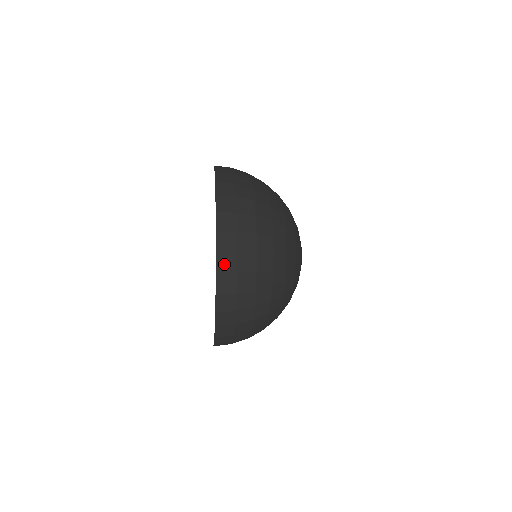
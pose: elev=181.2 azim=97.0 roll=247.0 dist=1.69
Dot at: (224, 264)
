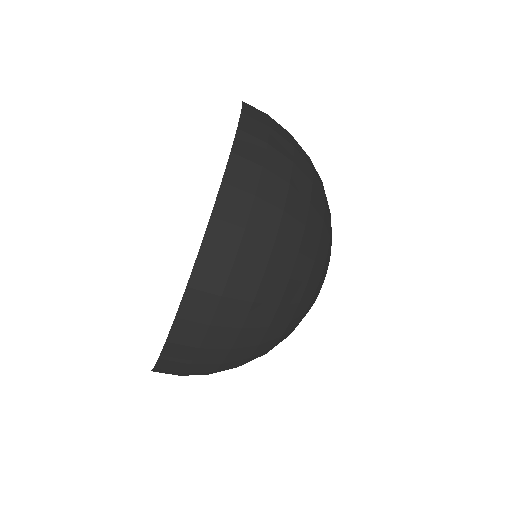
Dot at: (218, 240)
